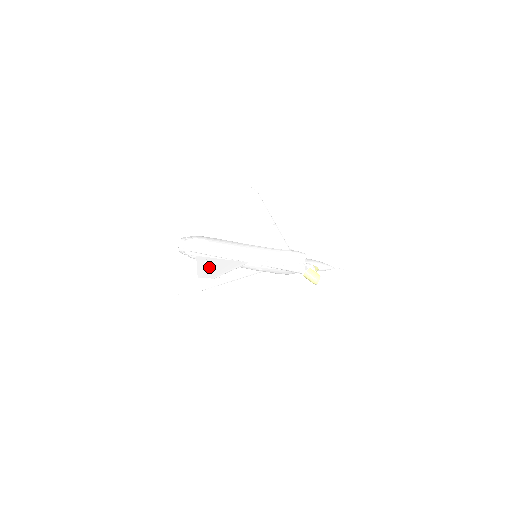
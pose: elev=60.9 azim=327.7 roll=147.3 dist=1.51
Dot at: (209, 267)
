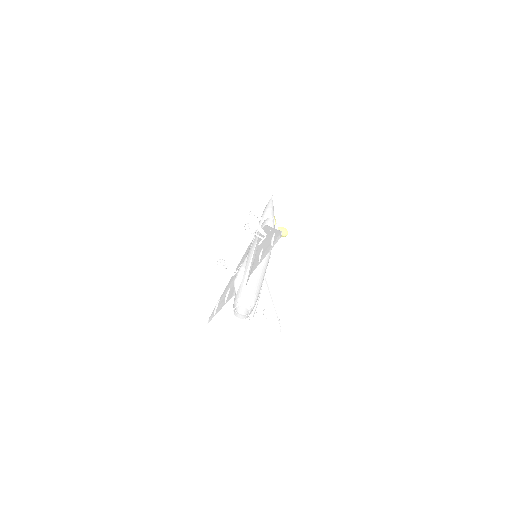
Dot at: (269, 317)
